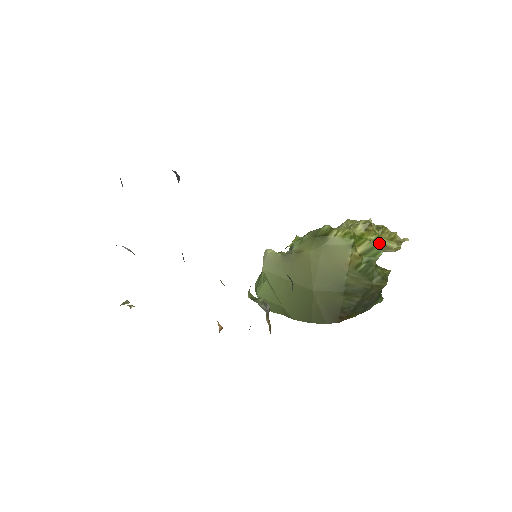
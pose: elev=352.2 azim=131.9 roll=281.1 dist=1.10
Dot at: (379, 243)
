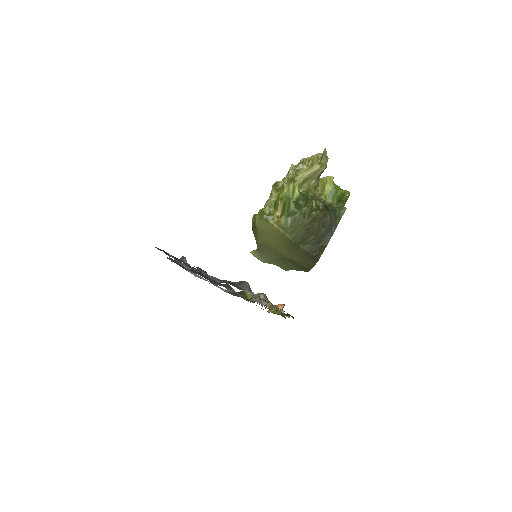
Dot at: (296, 186)
